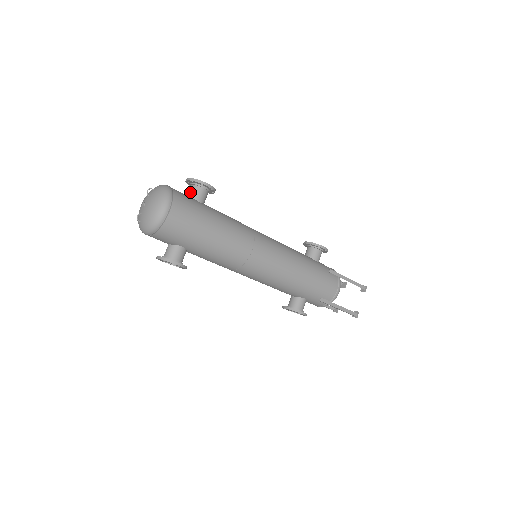
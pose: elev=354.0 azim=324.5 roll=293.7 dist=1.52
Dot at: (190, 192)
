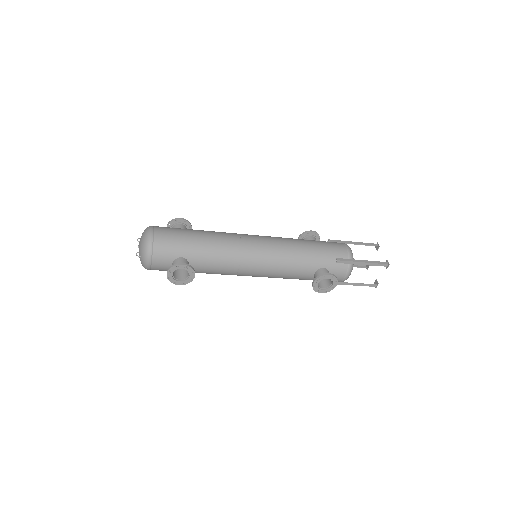
Dot at: occluded
